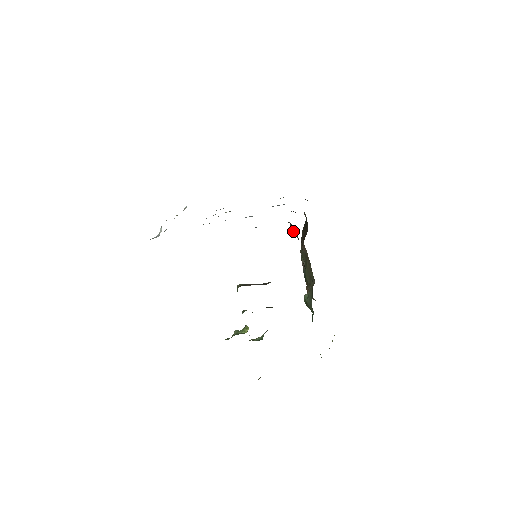
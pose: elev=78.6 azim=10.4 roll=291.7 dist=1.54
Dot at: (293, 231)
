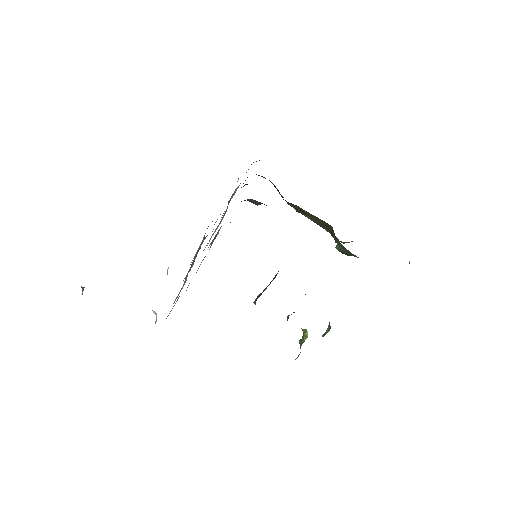
Dot at: (257, 204)
